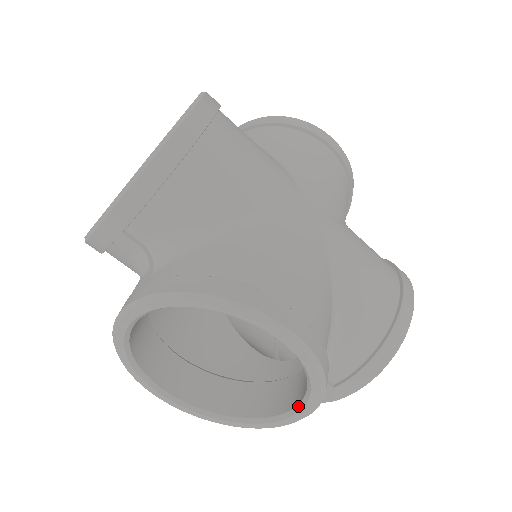
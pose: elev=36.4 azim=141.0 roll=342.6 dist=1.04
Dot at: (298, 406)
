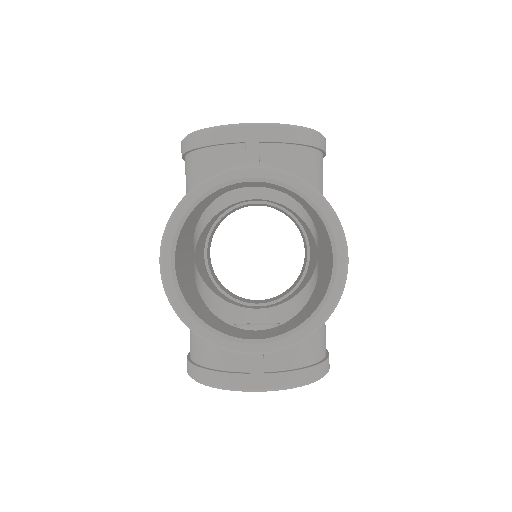
Dot at: (280, 336)
